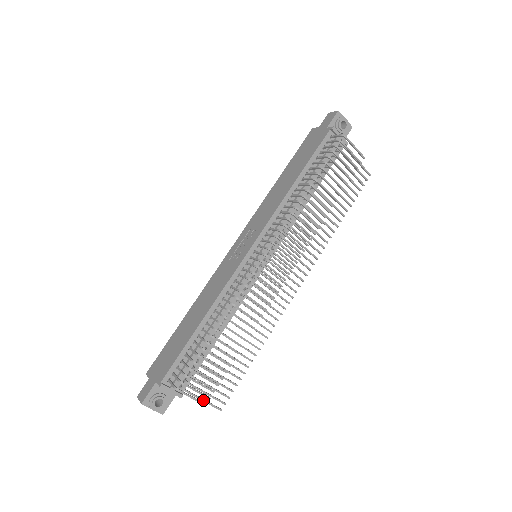
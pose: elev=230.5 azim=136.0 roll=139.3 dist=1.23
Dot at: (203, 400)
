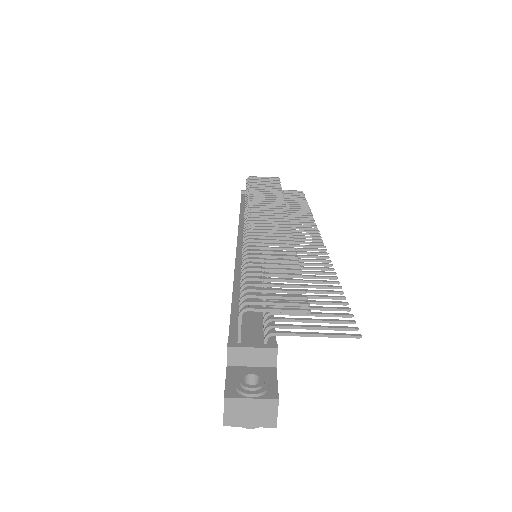
Dot at: (314, 333)
